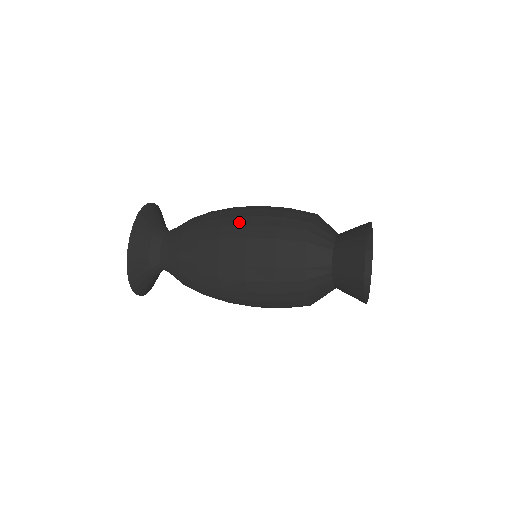
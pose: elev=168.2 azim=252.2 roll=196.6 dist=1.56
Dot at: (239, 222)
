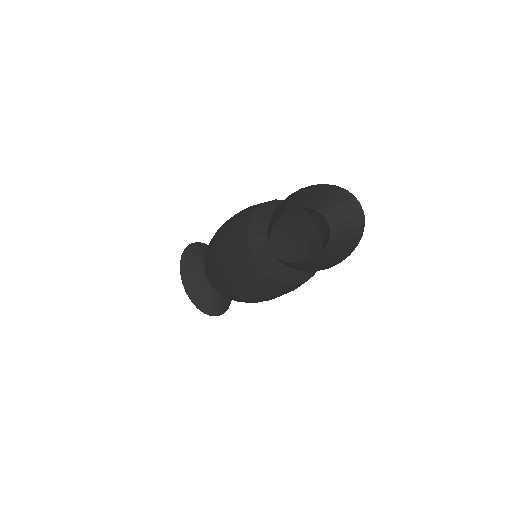
Dot at: (216, 247)
